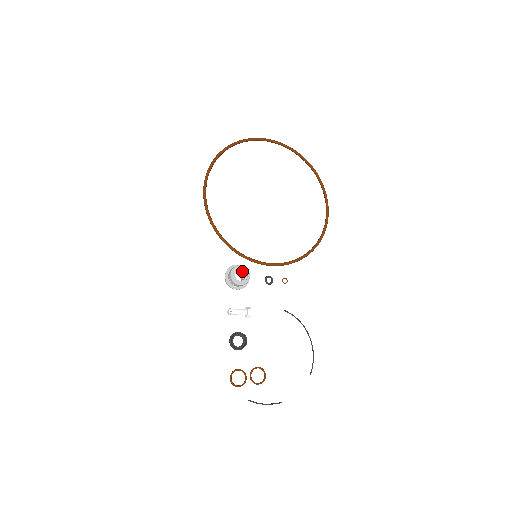
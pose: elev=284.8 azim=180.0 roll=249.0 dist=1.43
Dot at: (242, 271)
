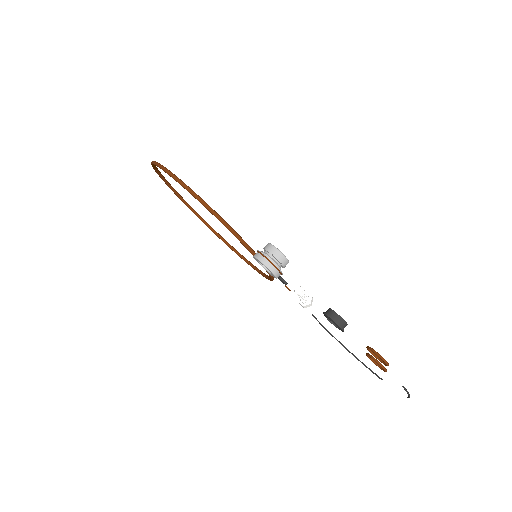
Dot at: occluded
